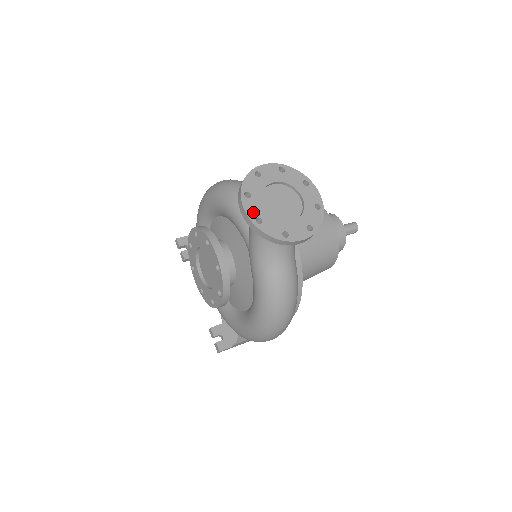
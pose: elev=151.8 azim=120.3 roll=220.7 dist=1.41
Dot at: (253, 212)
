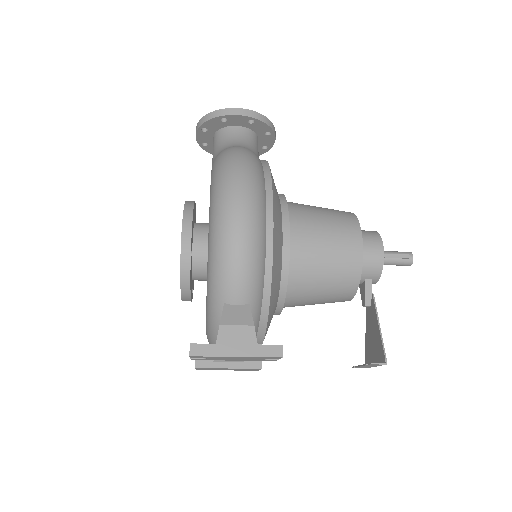
Dot at: (203, 128)
